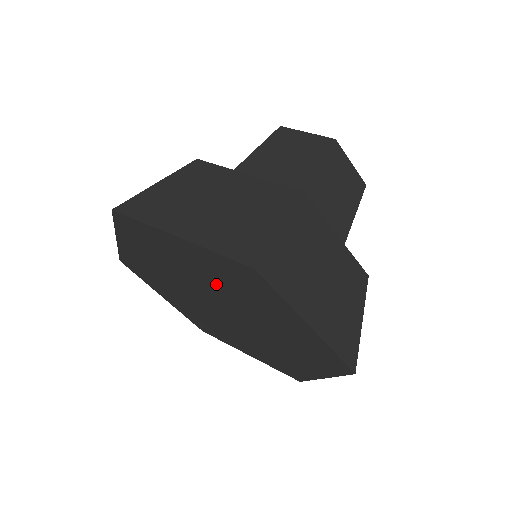
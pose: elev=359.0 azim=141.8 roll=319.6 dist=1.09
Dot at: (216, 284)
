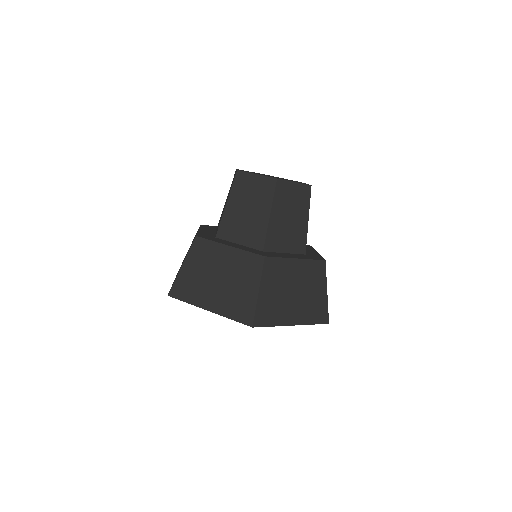
Dot at: occluded
